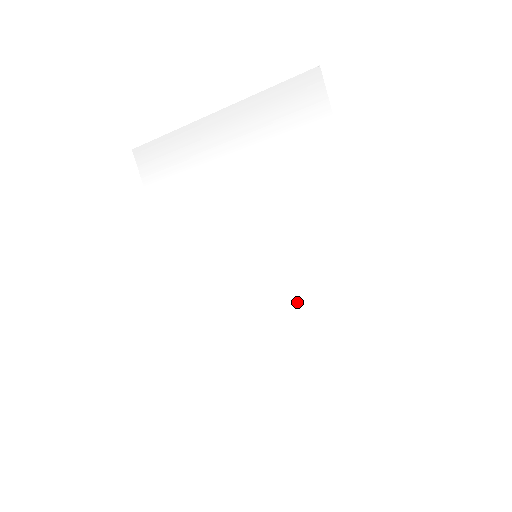
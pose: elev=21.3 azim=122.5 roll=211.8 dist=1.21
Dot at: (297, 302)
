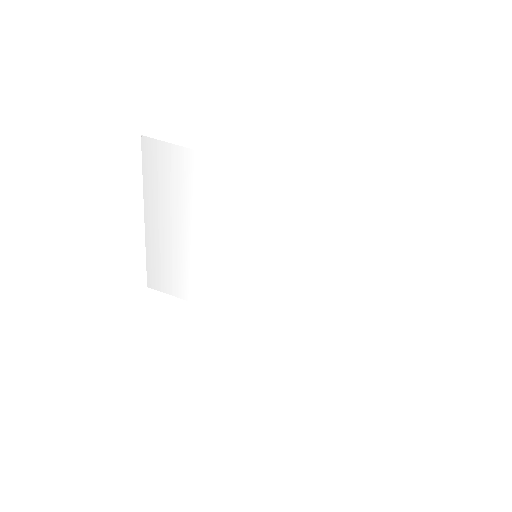
Dot at: (305, 250)
